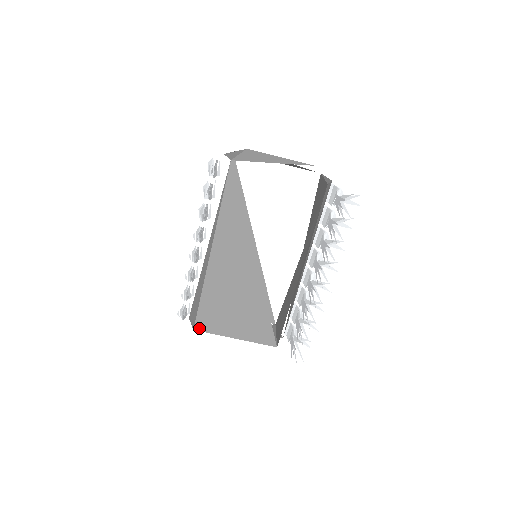
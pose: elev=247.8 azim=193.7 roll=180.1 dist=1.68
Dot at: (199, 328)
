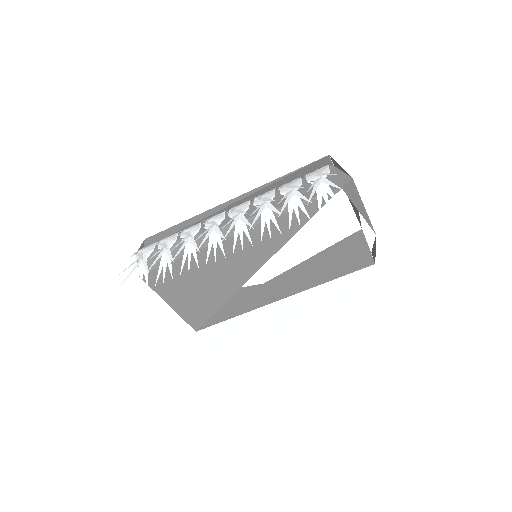
Dot at: occluded
